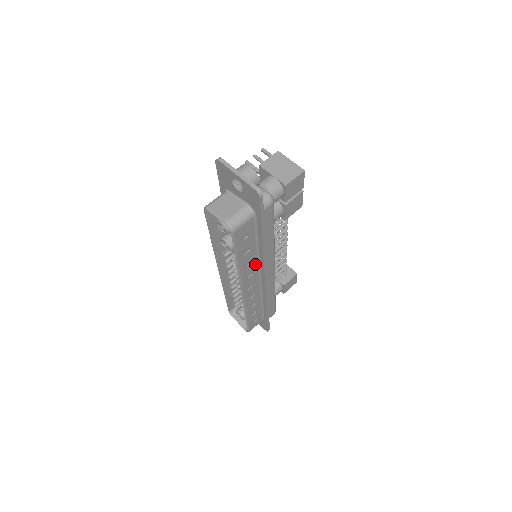
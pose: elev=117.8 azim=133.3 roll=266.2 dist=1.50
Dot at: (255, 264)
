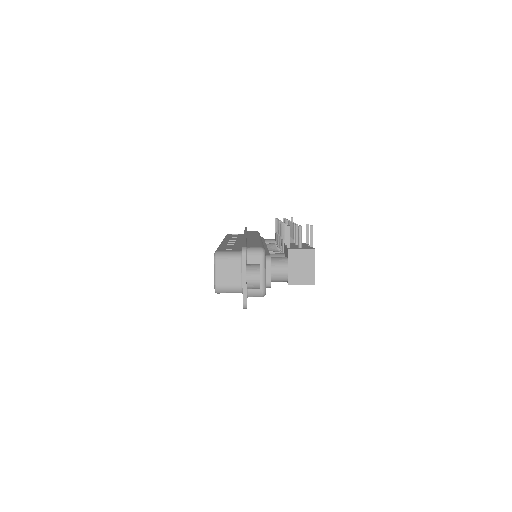
Dot at: occluded
